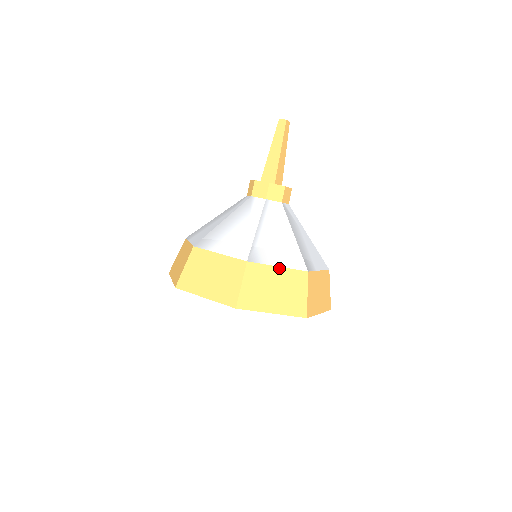
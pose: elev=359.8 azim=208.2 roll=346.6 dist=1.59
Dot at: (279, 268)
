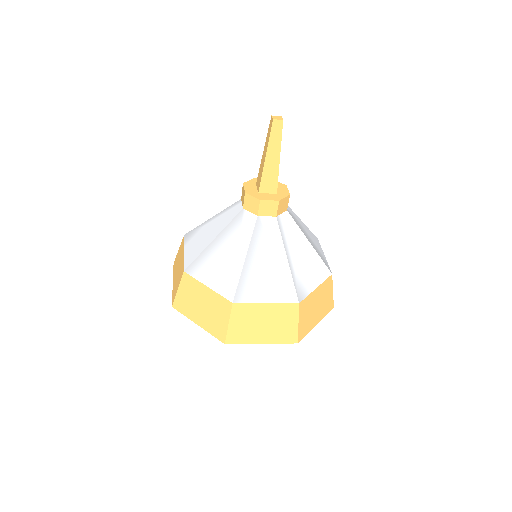
Dot at: (317, 289)
